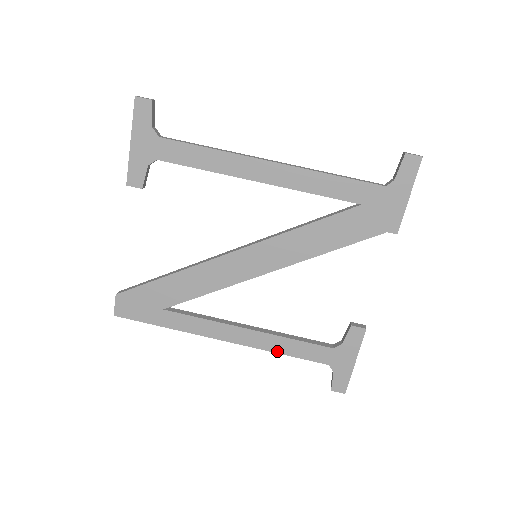
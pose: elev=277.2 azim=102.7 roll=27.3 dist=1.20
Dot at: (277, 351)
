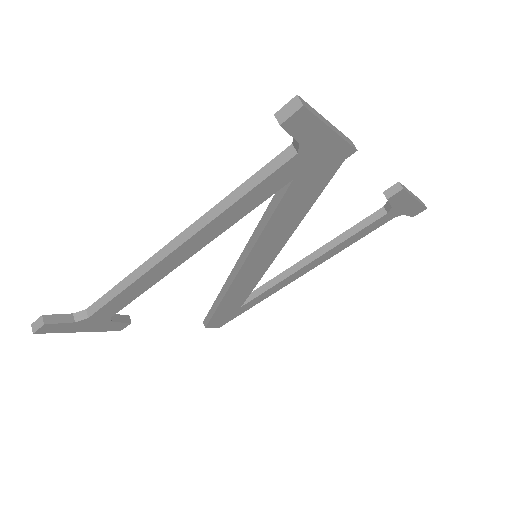
Dot at: (344, 248)
